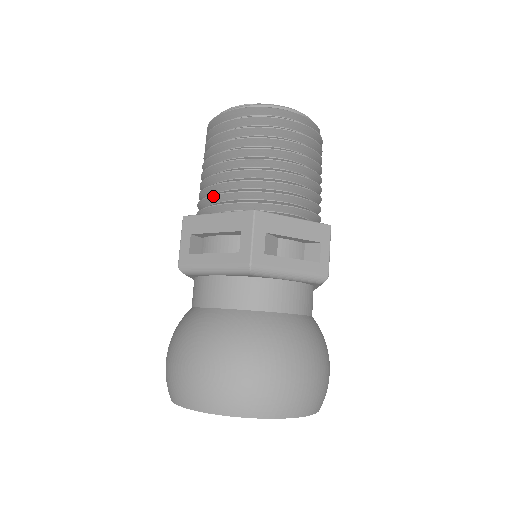
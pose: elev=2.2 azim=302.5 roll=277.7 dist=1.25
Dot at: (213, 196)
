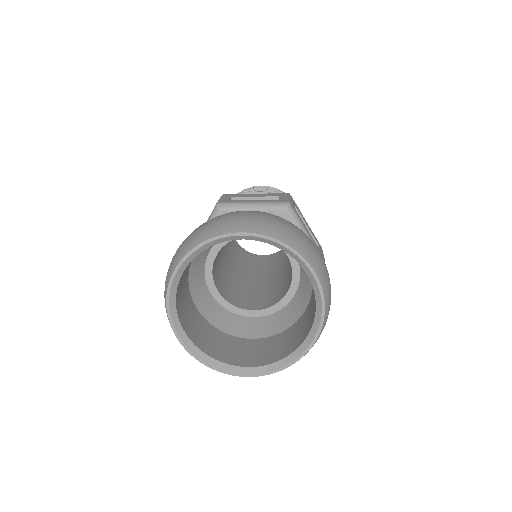
Dot at: occluded
